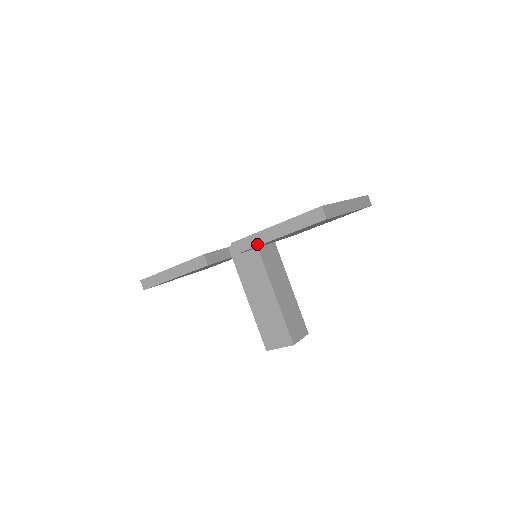
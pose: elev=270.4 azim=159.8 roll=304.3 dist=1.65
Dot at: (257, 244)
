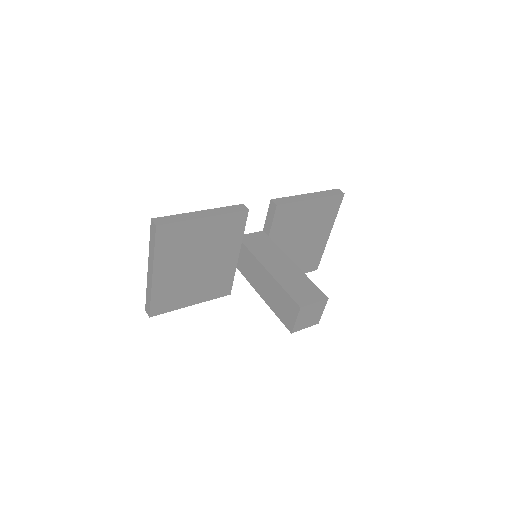
Dot at: (296, 201)
